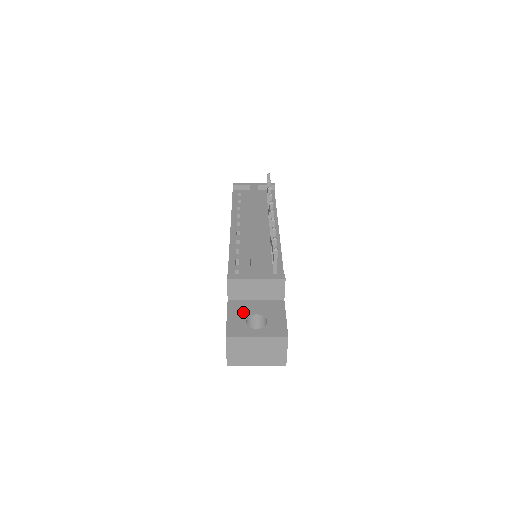
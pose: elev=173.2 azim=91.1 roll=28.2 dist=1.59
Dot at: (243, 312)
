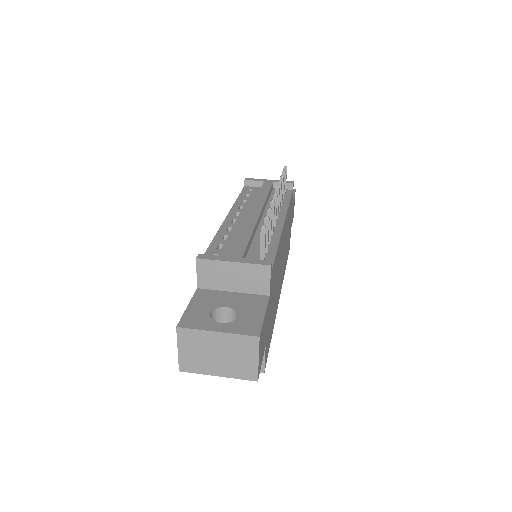
Dot at: (211, 303)
